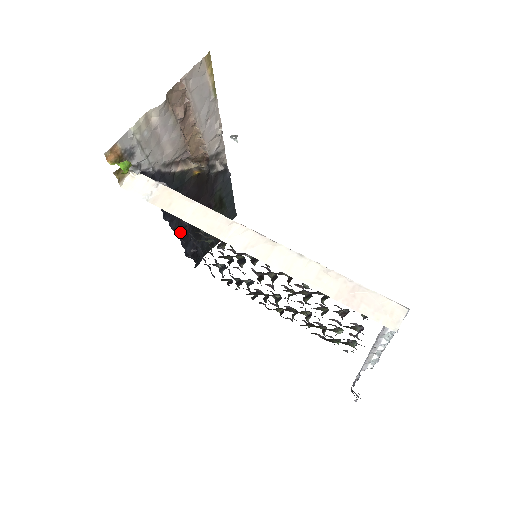
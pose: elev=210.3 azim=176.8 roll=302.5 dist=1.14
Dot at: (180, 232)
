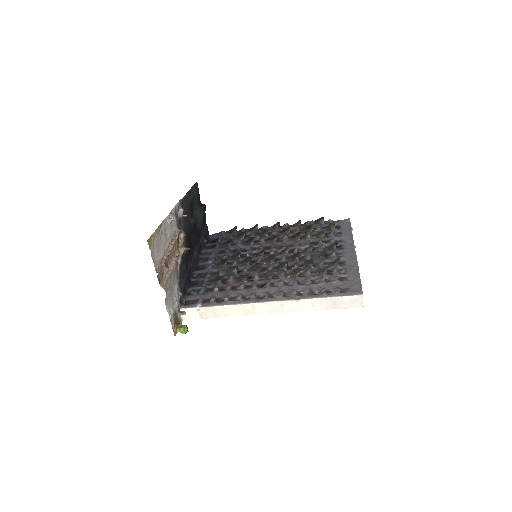
Dot at: (198, 258)
